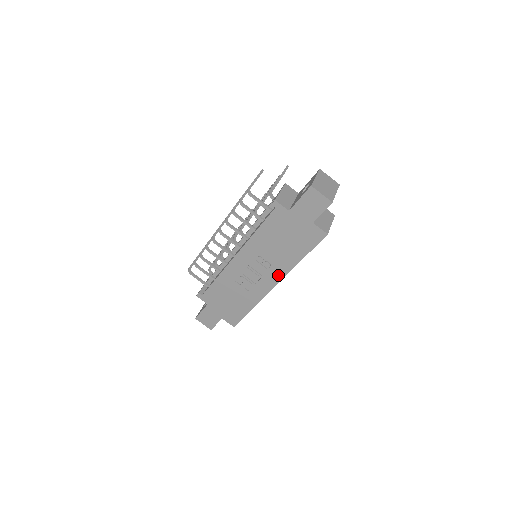
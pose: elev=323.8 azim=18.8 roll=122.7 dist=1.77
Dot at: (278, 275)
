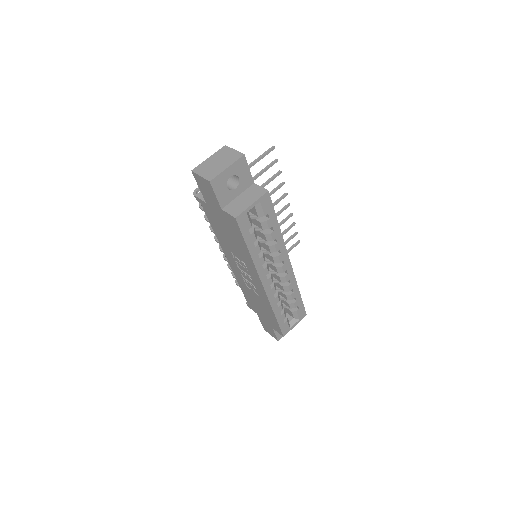
Dot at: (255, 274)
